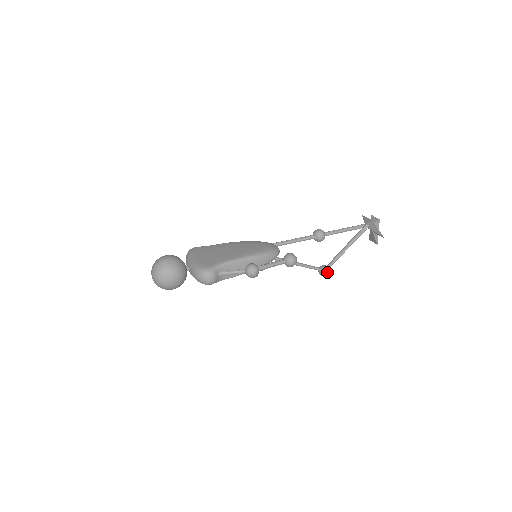
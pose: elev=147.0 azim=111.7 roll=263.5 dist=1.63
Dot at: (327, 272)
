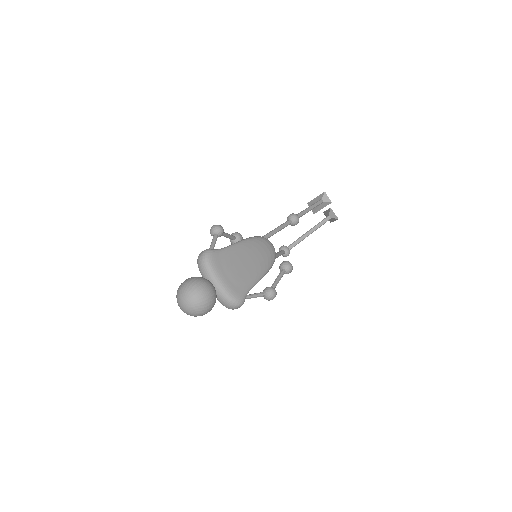
Dot at: (288, 255)
